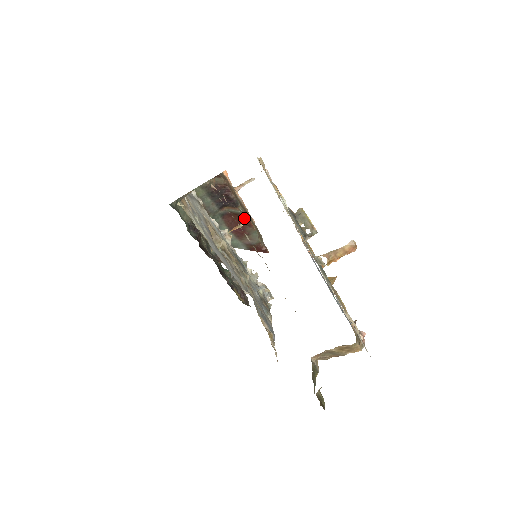
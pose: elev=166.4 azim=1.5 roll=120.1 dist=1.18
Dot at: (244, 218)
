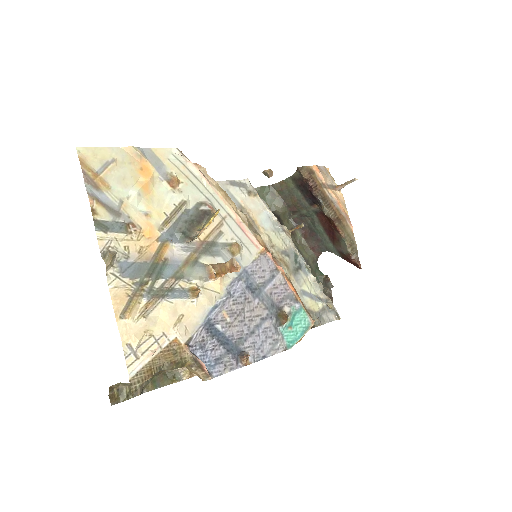
Dot at: (331, 221)
